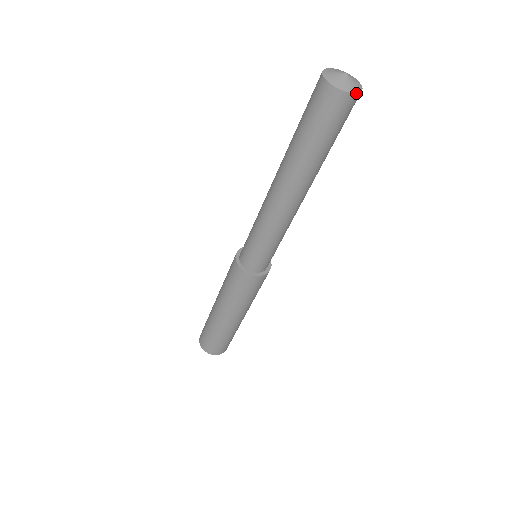
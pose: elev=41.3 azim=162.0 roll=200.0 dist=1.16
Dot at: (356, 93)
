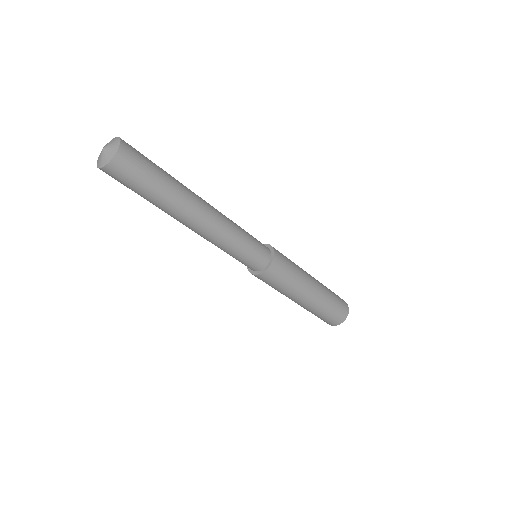
Dot at: (112, 158)
